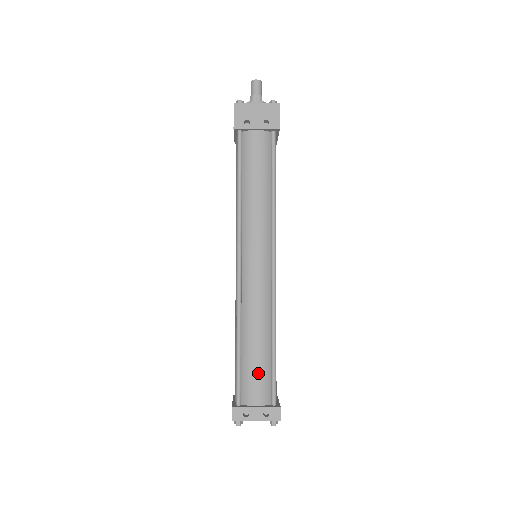
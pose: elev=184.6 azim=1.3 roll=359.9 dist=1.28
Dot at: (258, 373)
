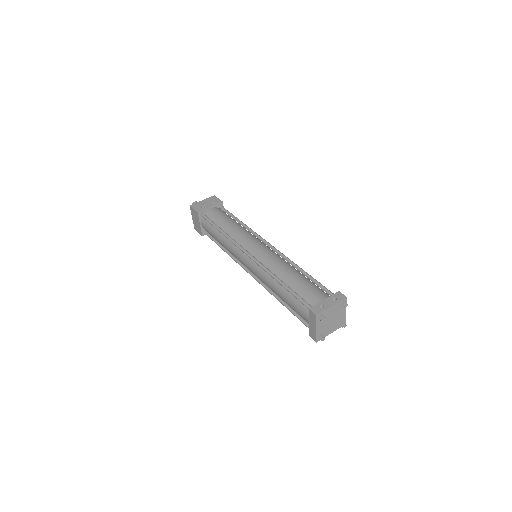
Dot at: (308, 287)
